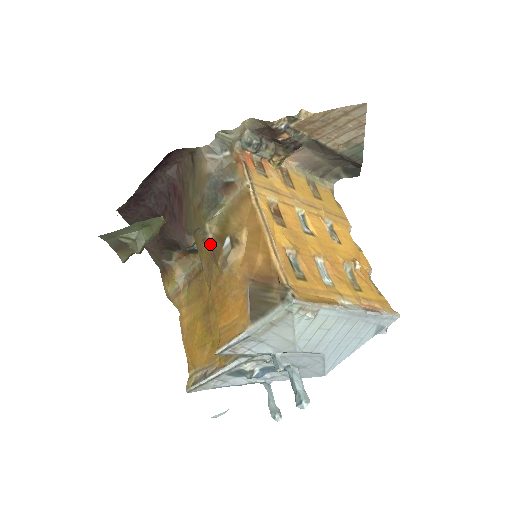
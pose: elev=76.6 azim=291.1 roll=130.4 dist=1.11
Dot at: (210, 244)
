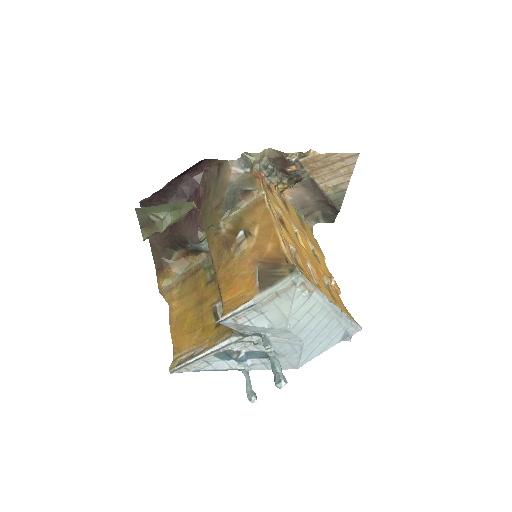
Dot at: (223, 236)
